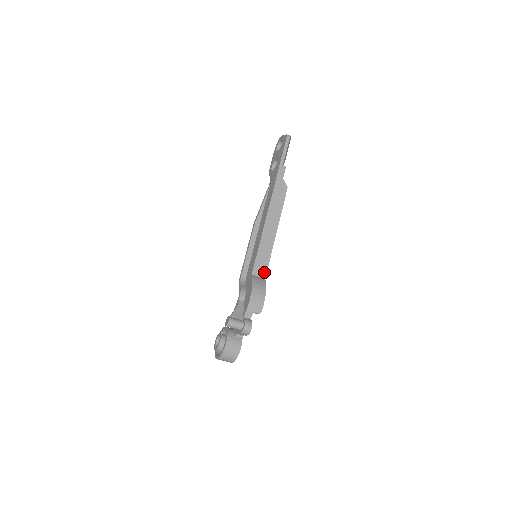
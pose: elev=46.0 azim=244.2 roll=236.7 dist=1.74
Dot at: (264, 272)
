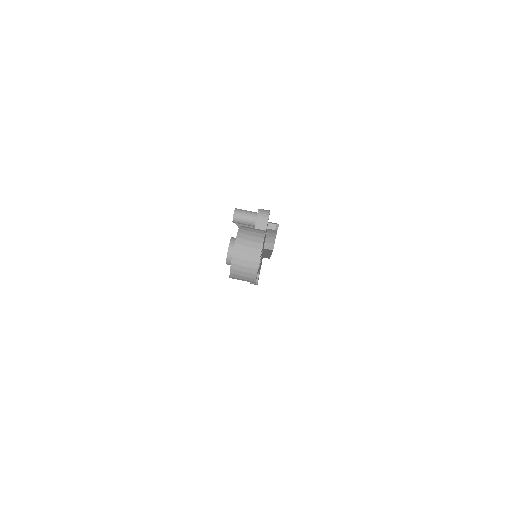
Dot at: occluded
